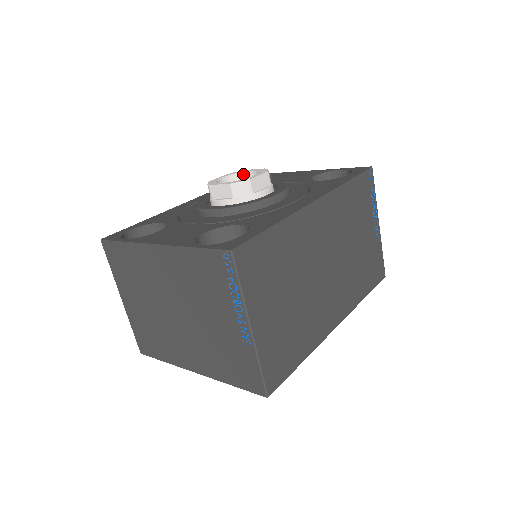
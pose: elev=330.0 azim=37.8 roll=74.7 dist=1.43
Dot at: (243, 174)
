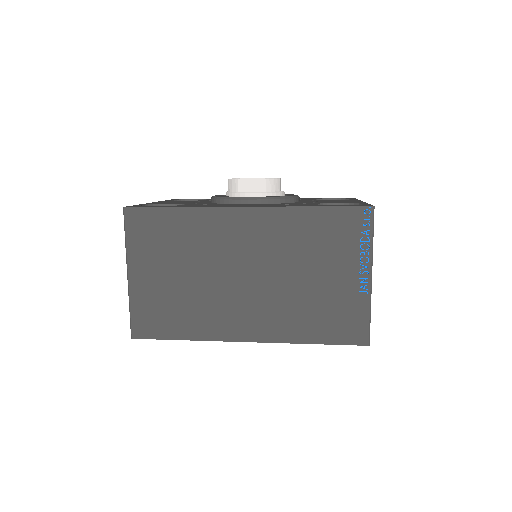
Dot at: occluded
